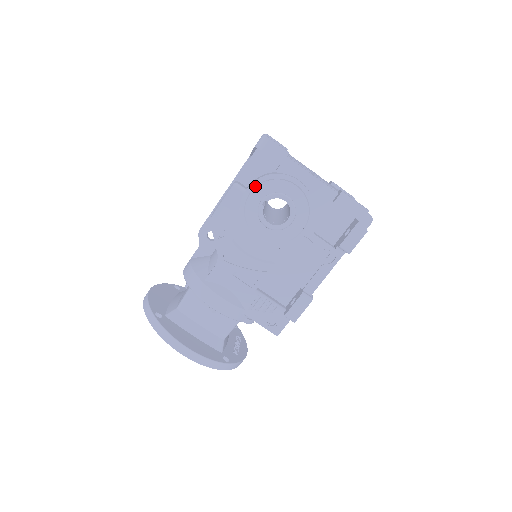
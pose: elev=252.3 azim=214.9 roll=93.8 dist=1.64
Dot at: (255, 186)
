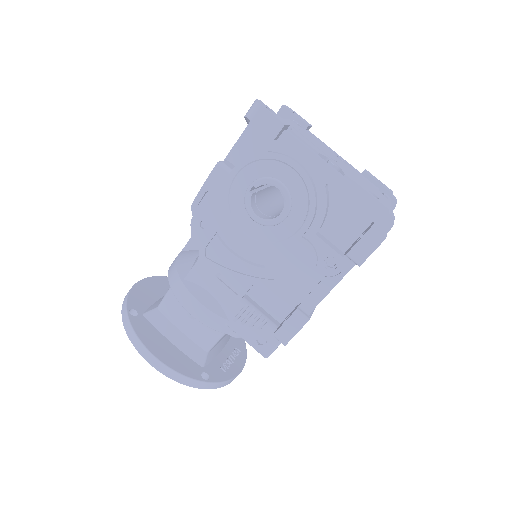
Dot at: (242, 167)
